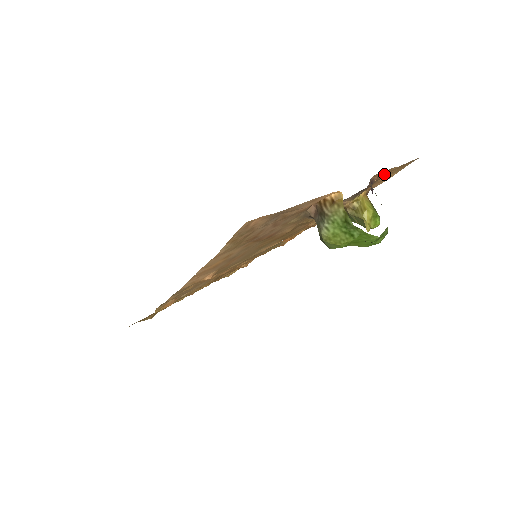
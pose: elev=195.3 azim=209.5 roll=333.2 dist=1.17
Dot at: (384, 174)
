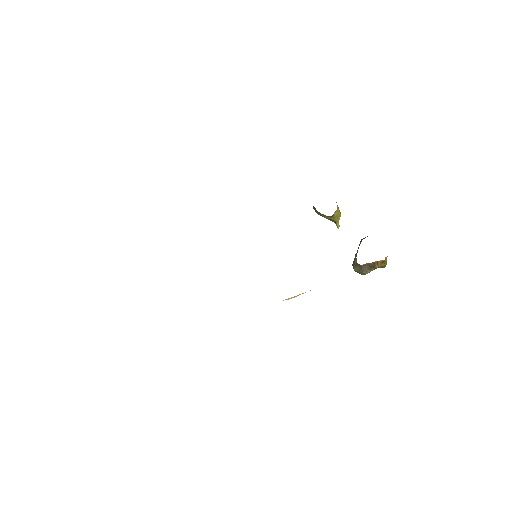
Dot at: occluded
